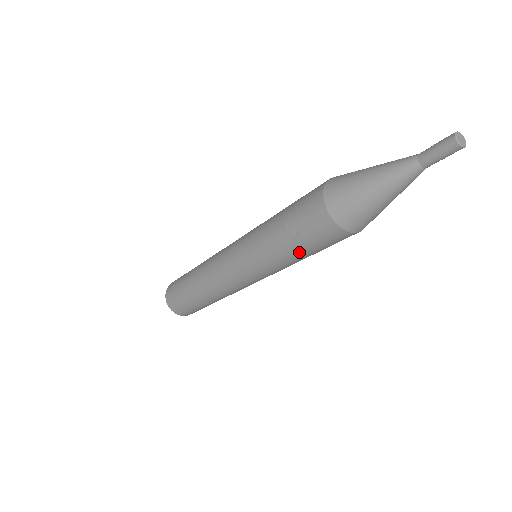
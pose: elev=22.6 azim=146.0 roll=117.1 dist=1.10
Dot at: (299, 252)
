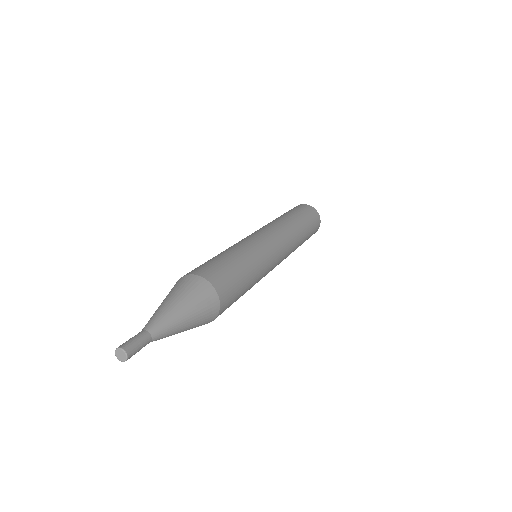
Dot at: occluded
